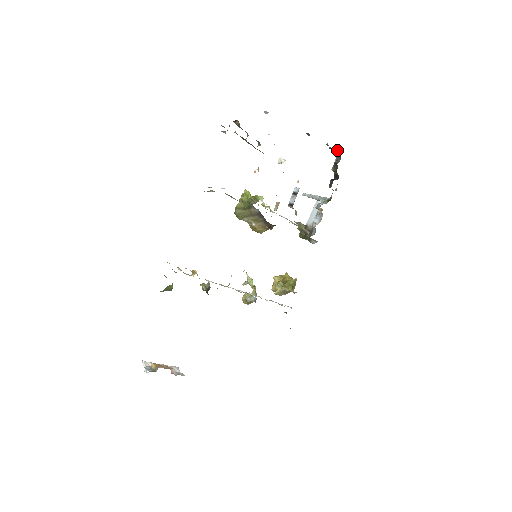
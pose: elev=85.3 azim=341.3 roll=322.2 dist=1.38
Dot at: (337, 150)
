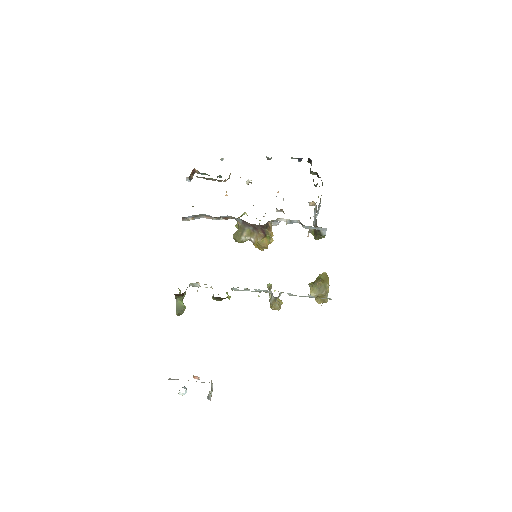
Dot at: occluded
